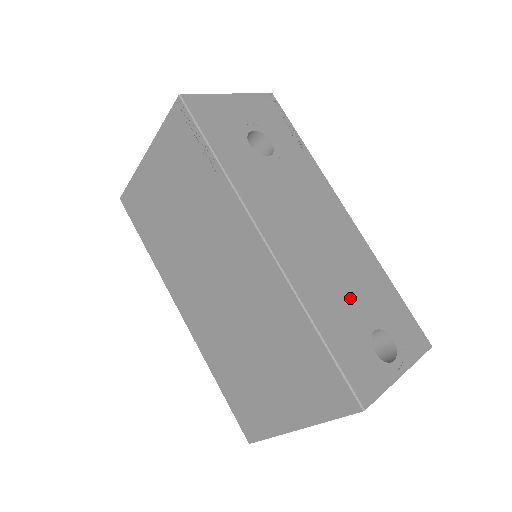
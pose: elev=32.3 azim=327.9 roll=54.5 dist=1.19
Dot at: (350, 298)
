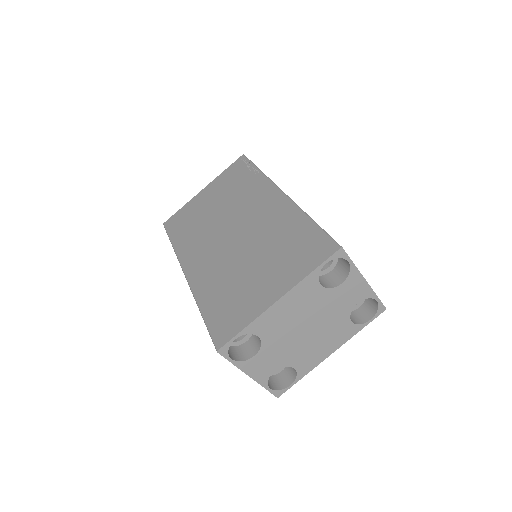
Dot at: occluded
